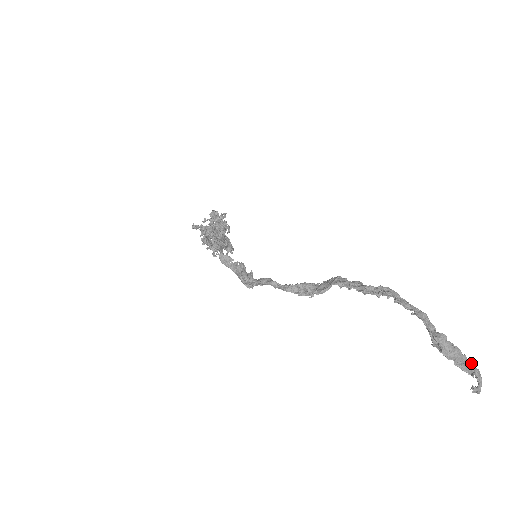
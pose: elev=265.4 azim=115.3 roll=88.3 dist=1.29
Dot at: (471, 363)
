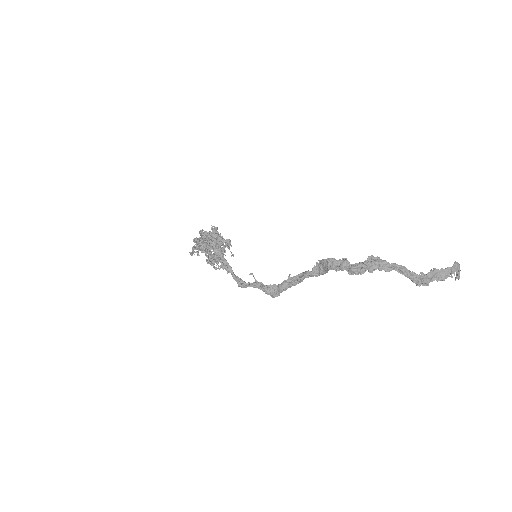
Dot at: (448, 267)
